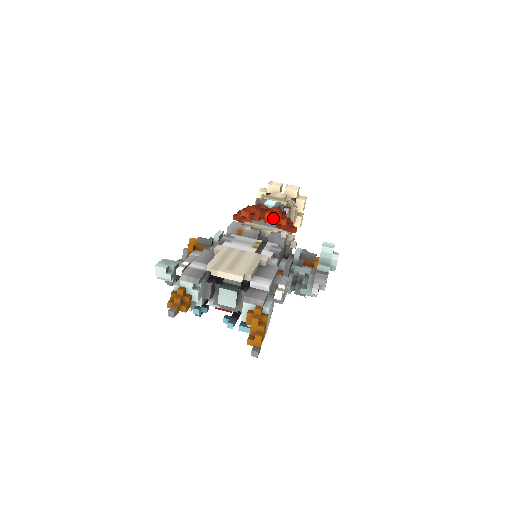
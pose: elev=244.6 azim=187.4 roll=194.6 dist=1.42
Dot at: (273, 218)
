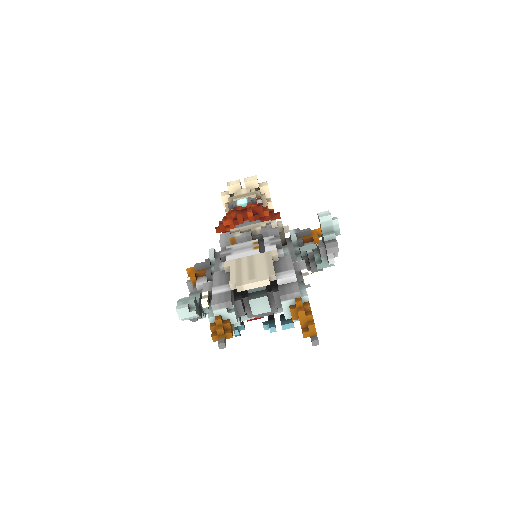
Dot at: (256, 214)
